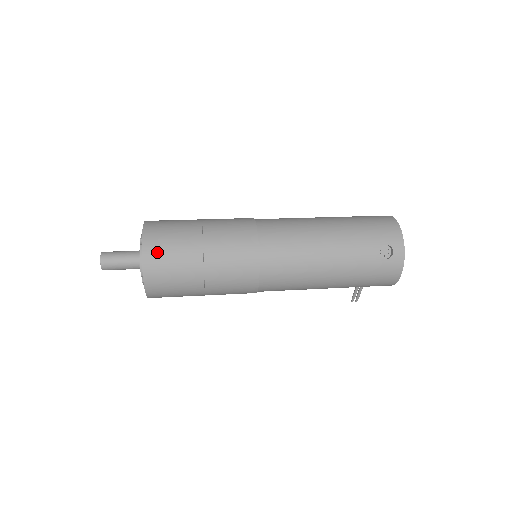
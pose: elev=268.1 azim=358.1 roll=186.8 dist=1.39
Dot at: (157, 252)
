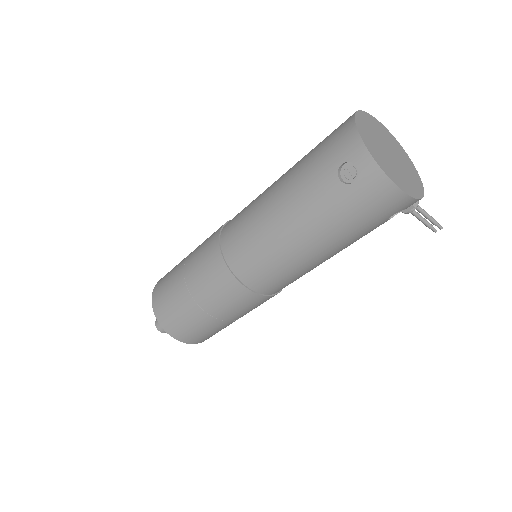
Dot at: (161, 307)
